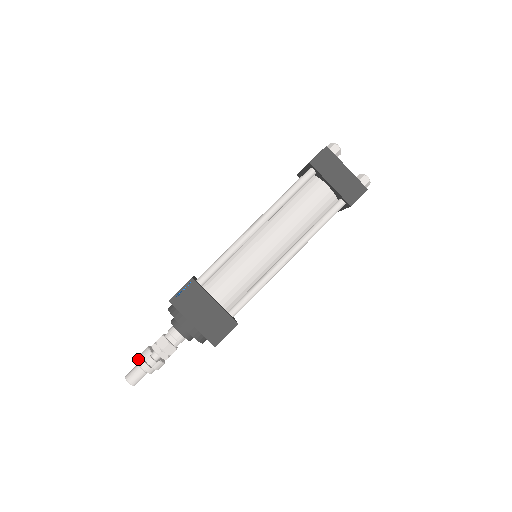
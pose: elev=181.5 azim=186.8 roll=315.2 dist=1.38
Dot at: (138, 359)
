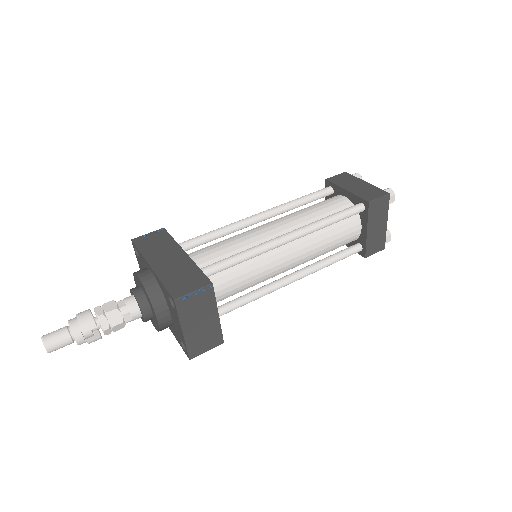
Dot at: (71, 324)
